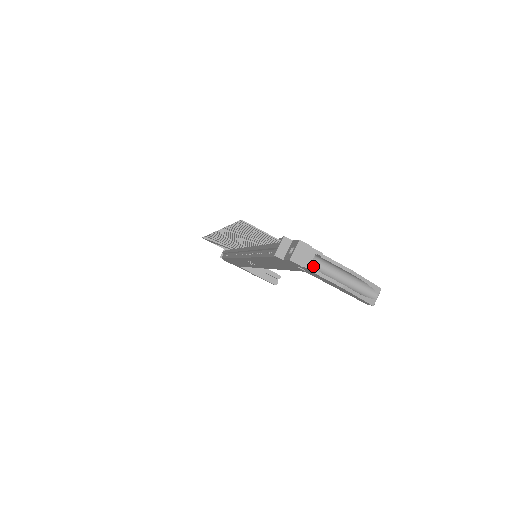
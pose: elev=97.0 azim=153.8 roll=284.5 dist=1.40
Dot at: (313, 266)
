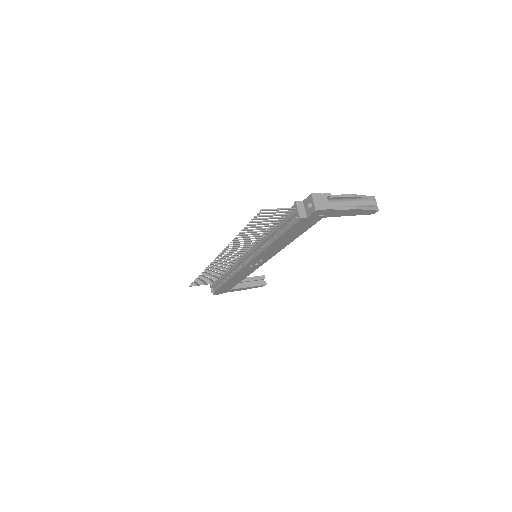
Dot at: occluded
